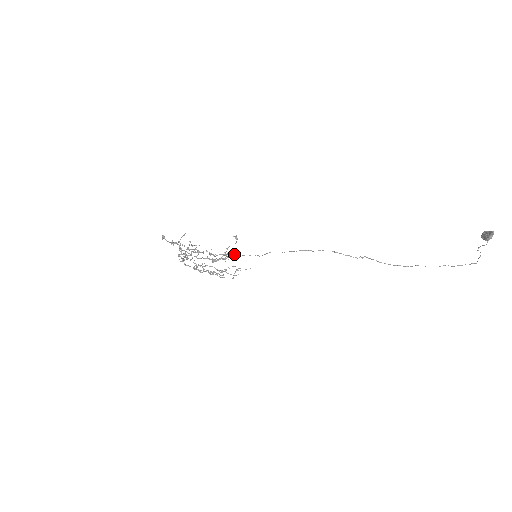
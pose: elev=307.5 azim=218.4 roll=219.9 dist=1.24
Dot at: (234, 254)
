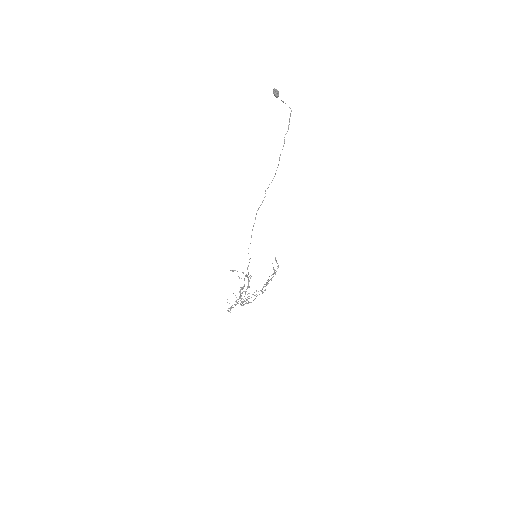
Dot at: occluded
